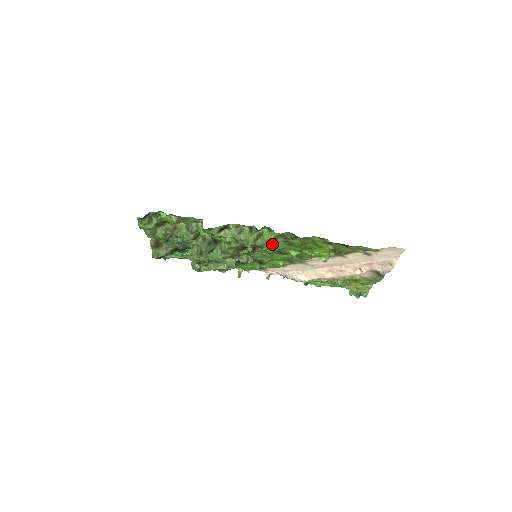
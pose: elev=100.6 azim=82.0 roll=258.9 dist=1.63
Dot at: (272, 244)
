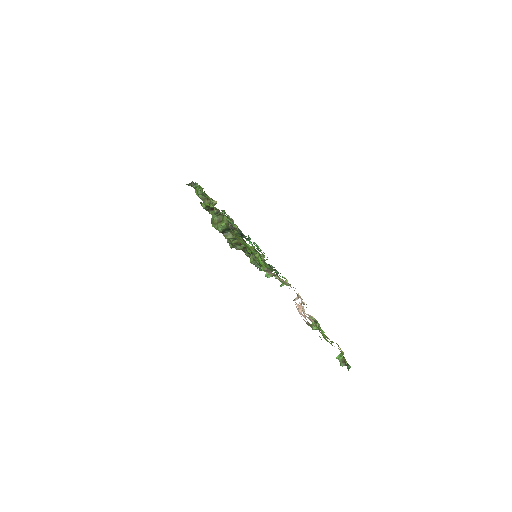
Dot at: occluded
